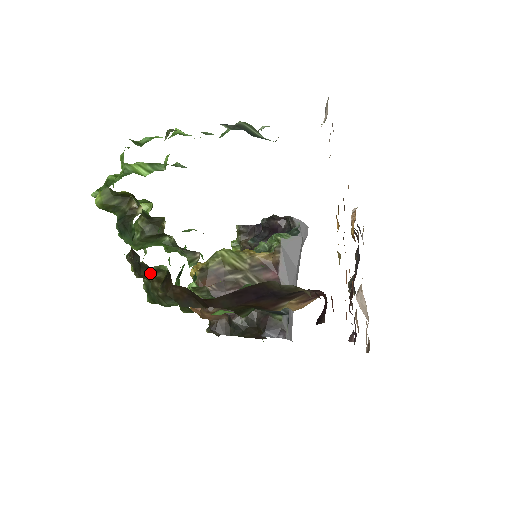
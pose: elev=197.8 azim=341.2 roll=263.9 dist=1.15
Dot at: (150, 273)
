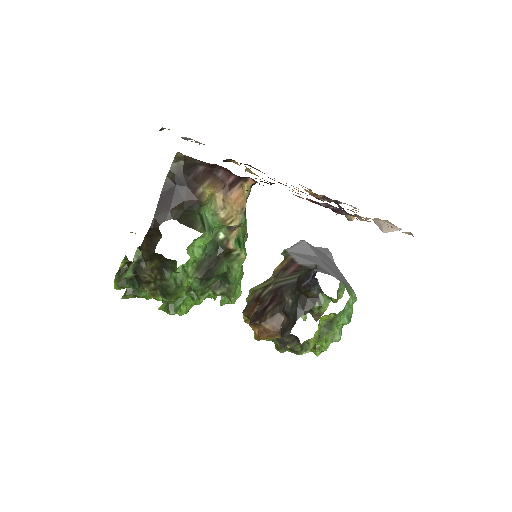
Dot at: (142, 269)
